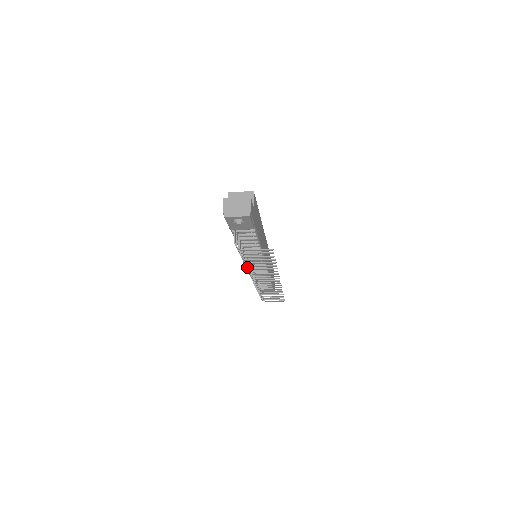
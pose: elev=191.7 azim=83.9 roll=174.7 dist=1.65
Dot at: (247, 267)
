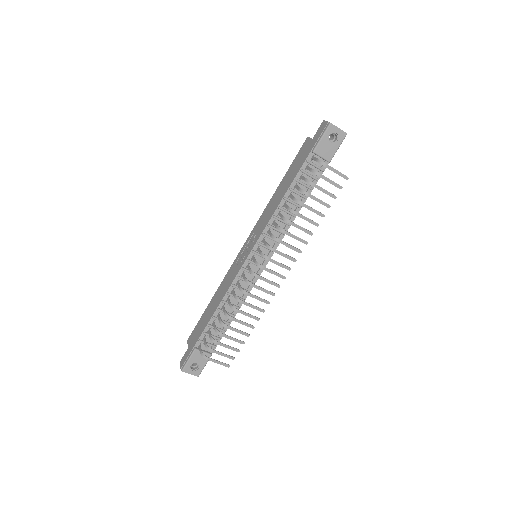
Dot at: occluded
